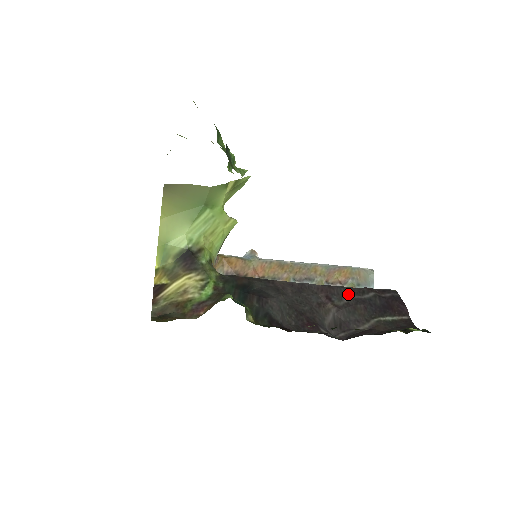
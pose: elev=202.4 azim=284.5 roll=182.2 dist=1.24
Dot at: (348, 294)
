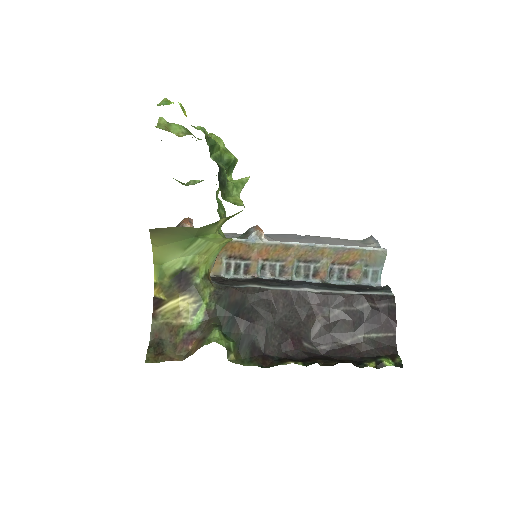
Dot at: (341, 305)
